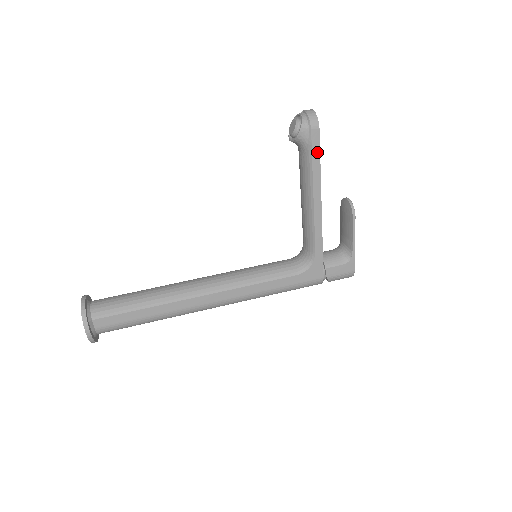
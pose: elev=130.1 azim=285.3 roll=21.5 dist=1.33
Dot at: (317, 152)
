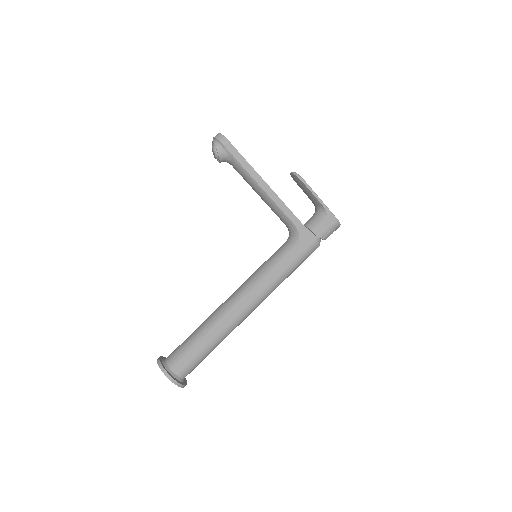
Dot at: (240, 157)
